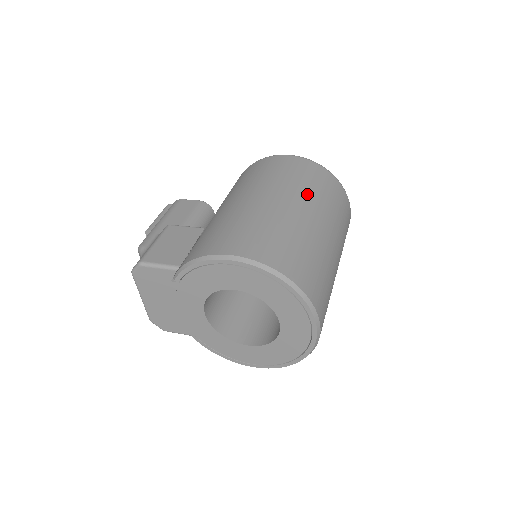
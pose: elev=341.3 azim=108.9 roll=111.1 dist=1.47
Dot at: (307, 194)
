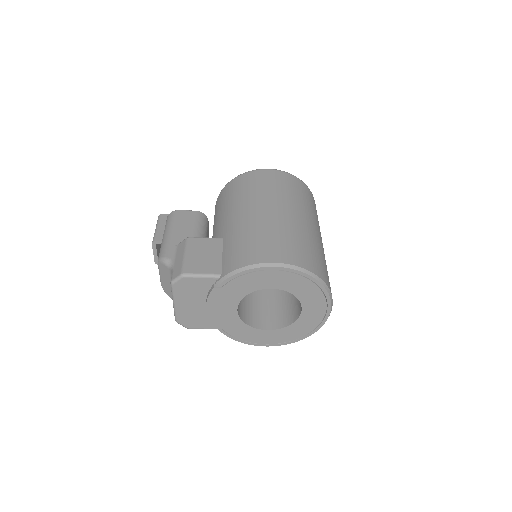
Dot at: (299, 204)
